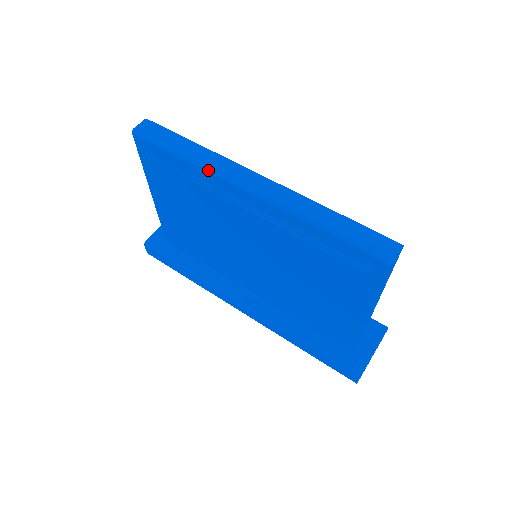
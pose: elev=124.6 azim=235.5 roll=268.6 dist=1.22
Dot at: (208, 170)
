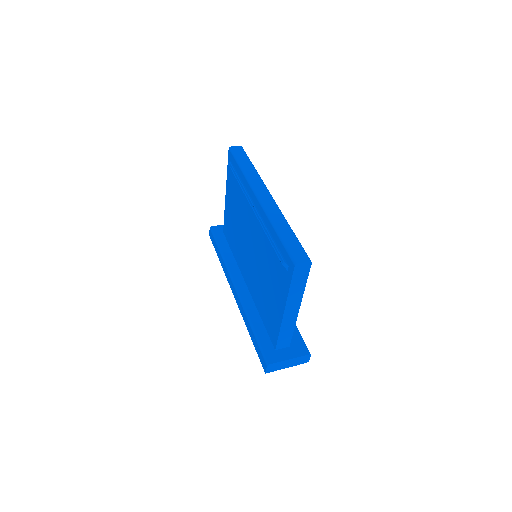
Dot at: (248, 180)
